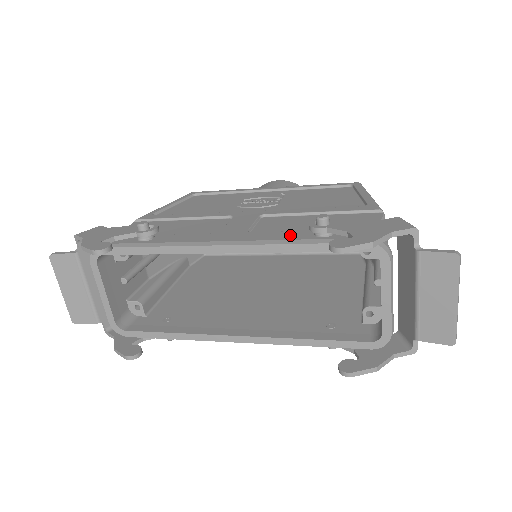
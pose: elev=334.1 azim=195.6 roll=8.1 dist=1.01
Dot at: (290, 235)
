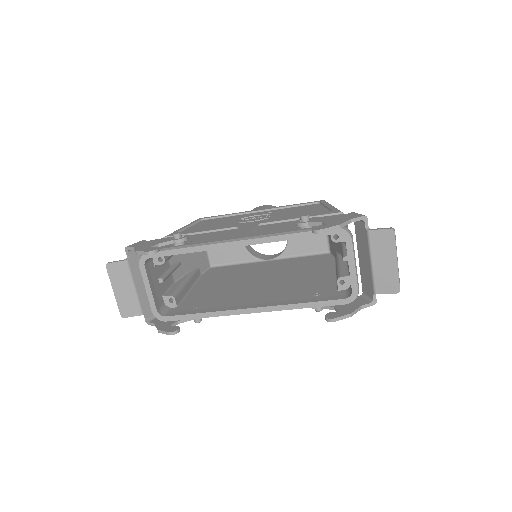
Dot at: occluded
